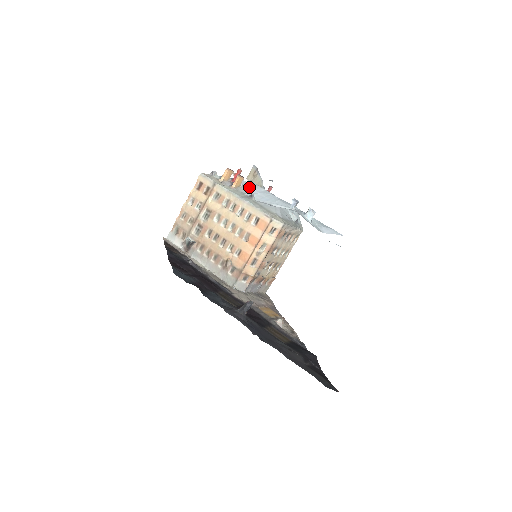
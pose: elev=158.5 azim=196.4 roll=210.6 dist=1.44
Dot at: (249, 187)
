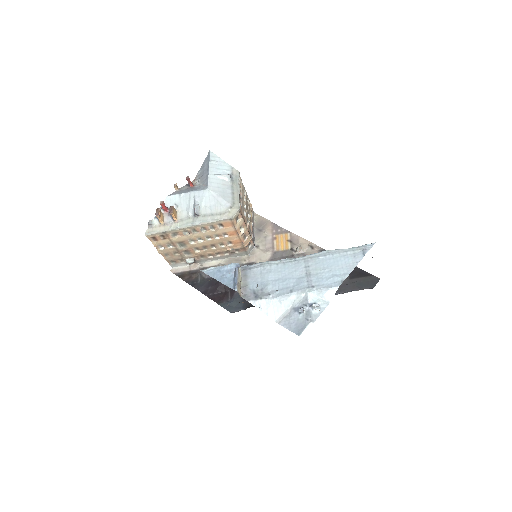
Dot at: (180, 201)
